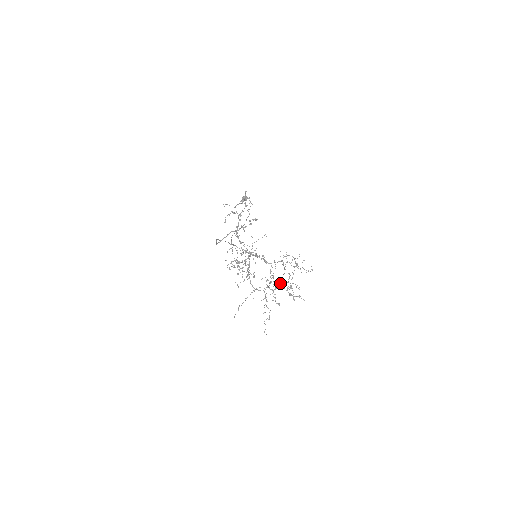
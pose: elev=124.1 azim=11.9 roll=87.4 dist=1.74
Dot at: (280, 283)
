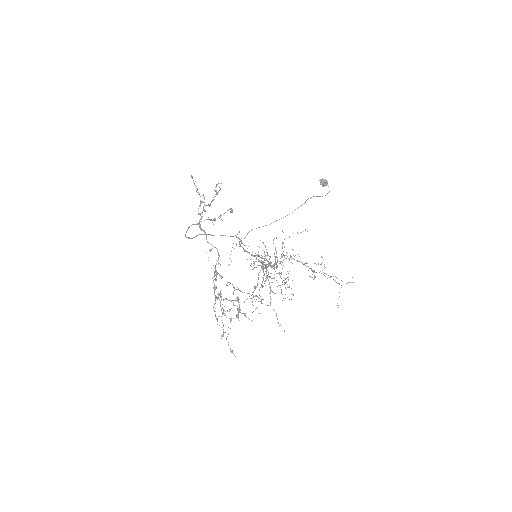
Dot at: occluded
